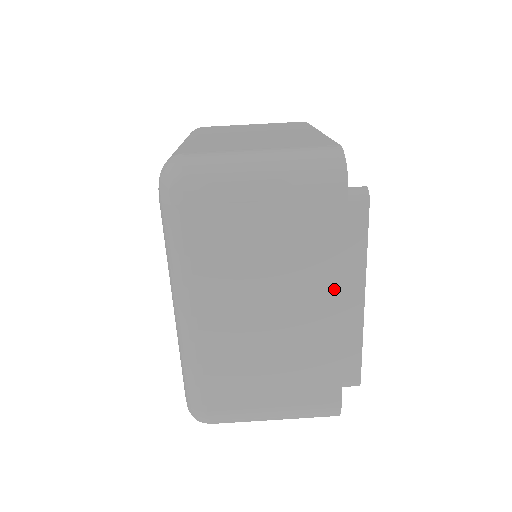
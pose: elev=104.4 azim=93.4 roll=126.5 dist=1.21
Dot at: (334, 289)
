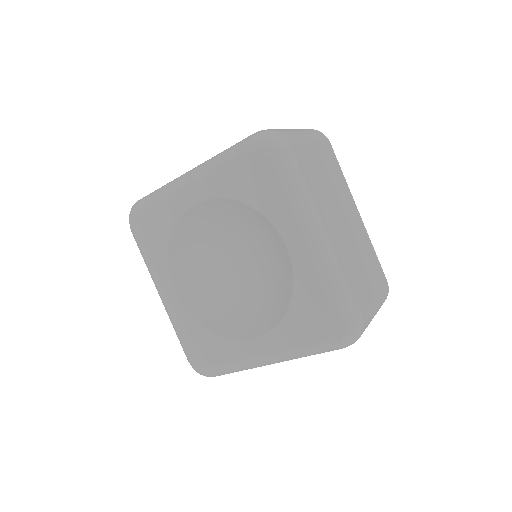
Dot at: (351, 200)
